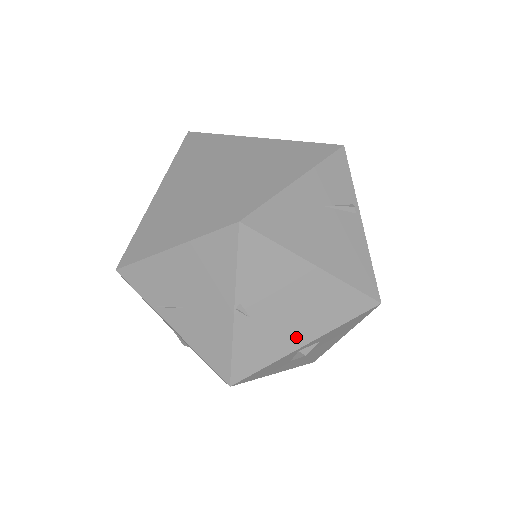
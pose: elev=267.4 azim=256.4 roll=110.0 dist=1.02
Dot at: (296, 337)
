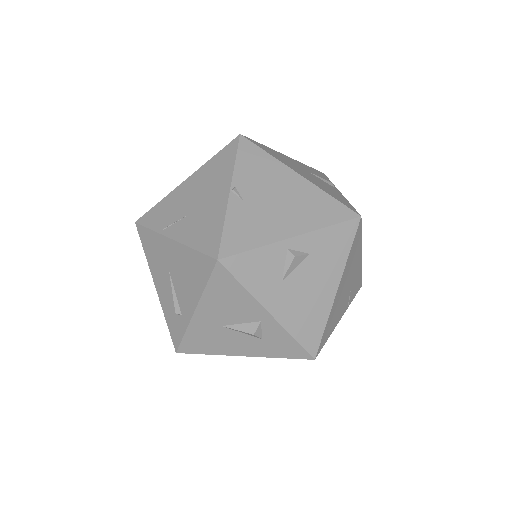
Dot at: (284, 227)
